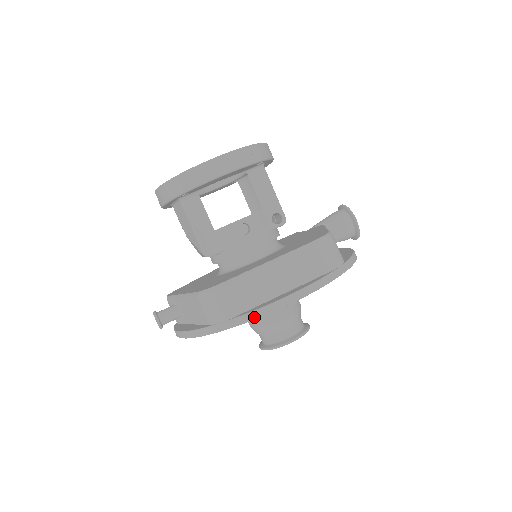
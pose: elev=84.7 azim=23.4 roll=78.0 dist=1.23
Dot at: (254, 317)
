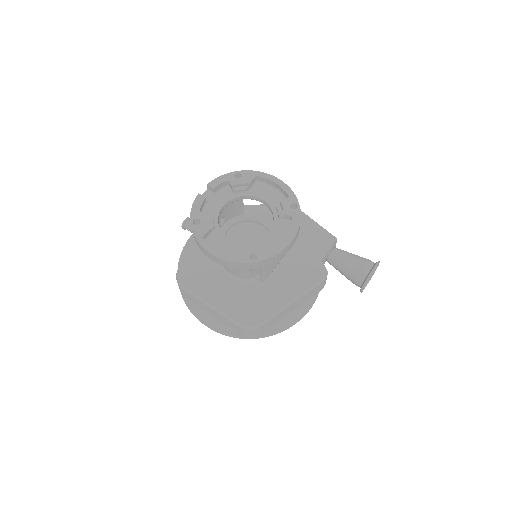
Dot at: (189, 309)
